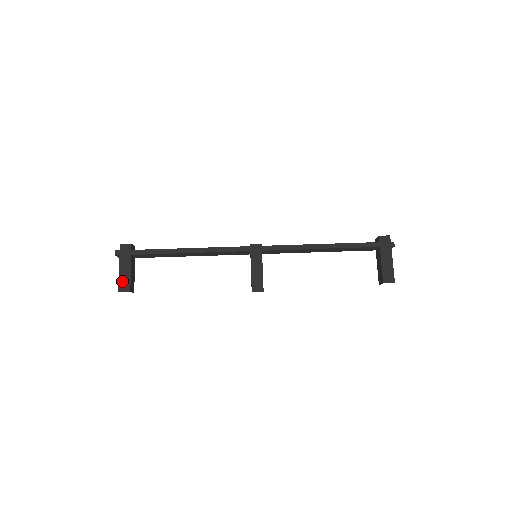
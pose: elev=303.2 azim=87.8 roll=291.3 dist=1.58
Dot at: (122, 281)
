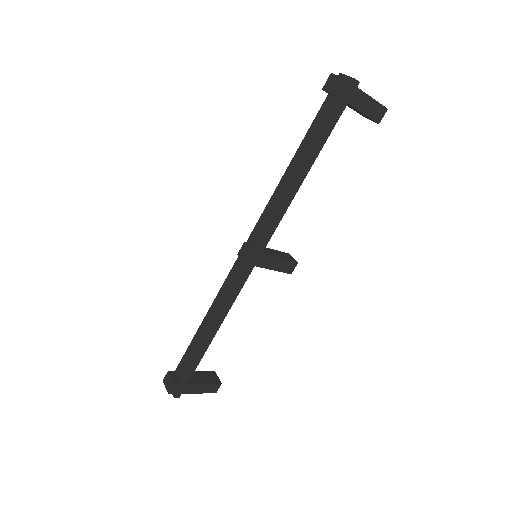
Dot at: (208, 391)
